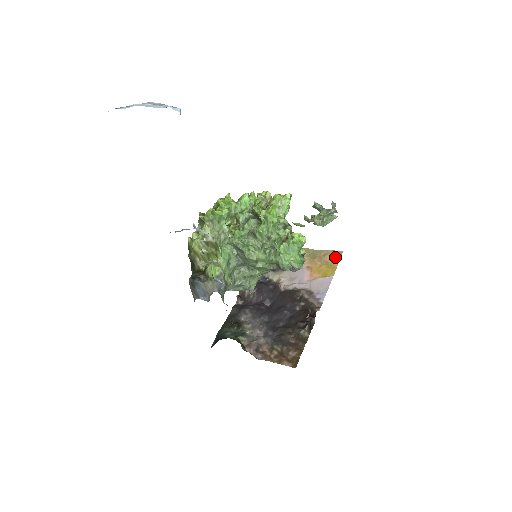
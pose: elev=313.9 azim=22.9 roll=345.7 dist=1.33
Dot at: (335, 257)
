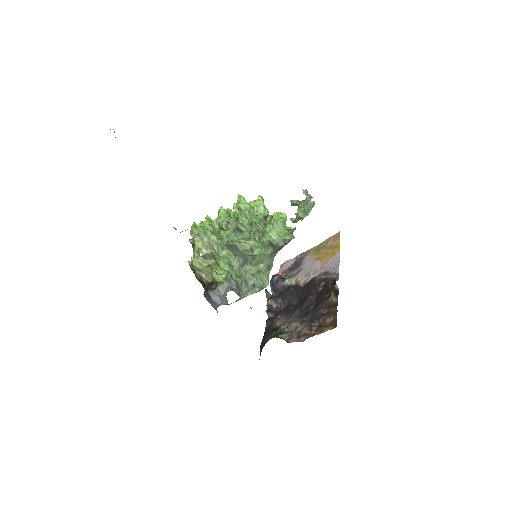
Dot at: (335, 239)
